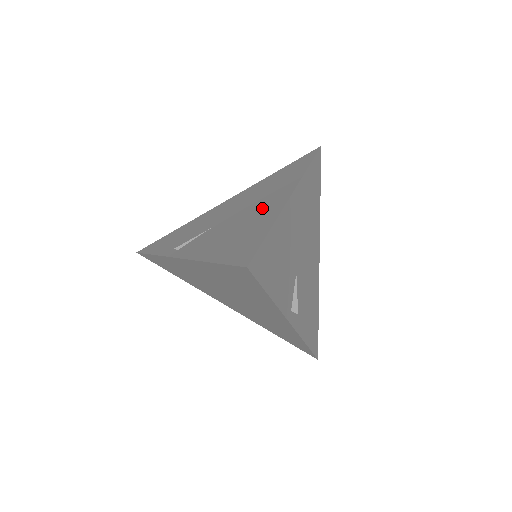
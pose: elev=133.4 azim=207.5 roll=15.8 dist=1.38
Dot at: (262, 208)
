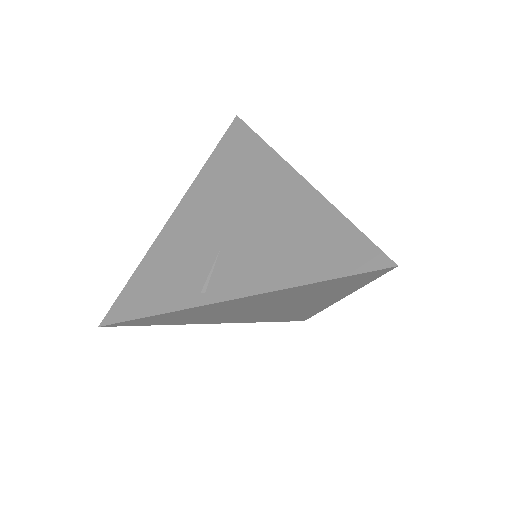
Dot at: (280, 203)
